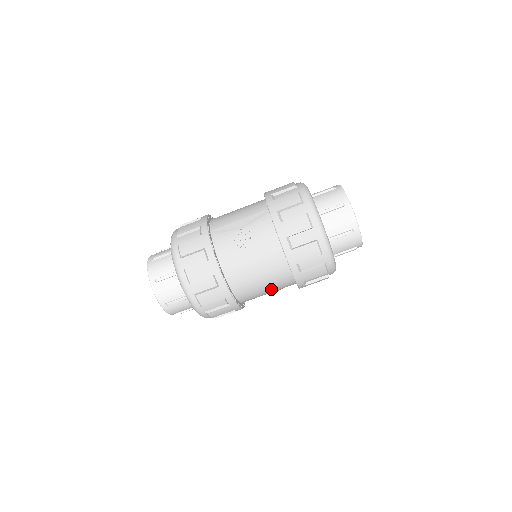
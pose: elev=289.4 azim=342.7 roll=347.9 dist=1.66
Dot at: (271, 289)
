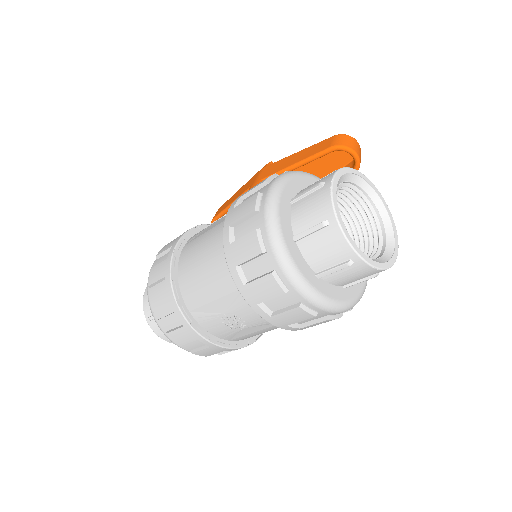
Dot at: occluded
